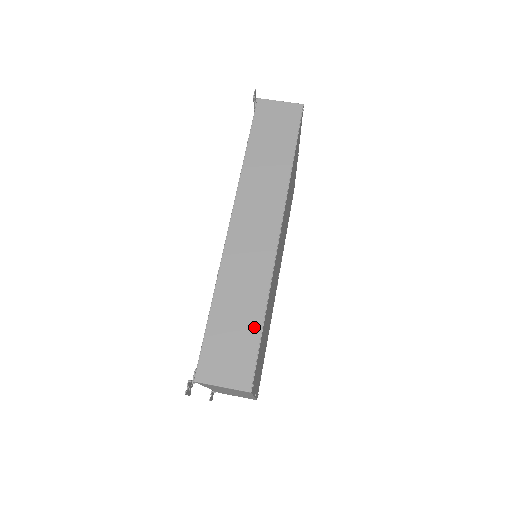
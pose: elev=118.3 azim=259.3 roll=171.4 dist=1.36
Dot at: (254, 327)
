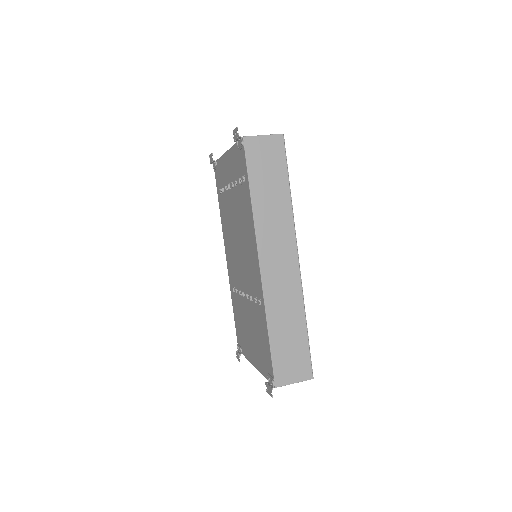
Dot at: (302, 337)
